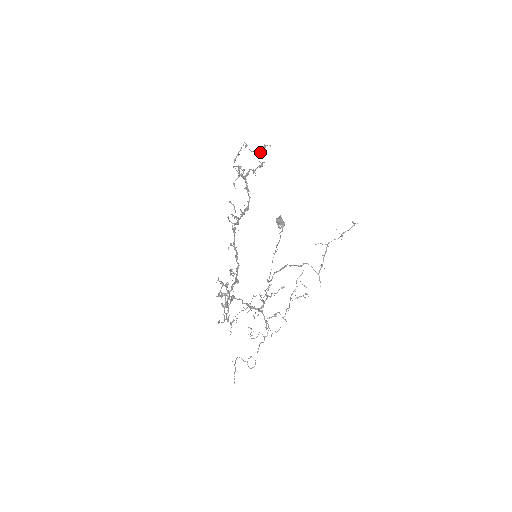
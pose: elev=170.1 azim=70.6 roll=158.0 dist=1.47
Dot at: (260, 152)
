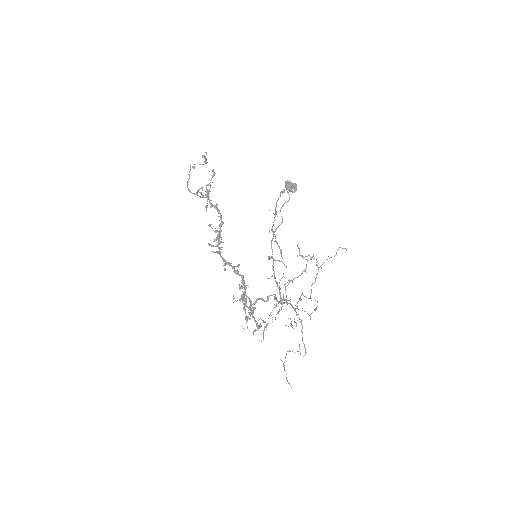
Dot at: (205, 163)
